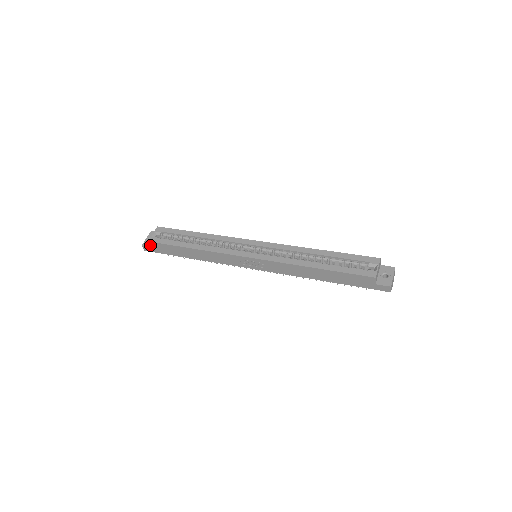
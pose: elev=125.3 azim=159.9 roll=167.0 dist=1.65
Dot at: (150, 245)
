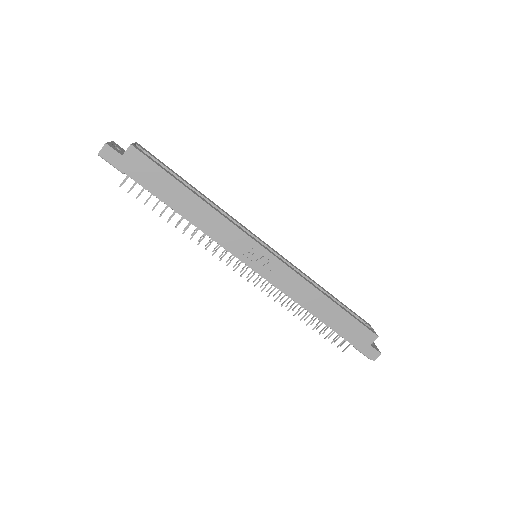
Dot at: (125, 151)
